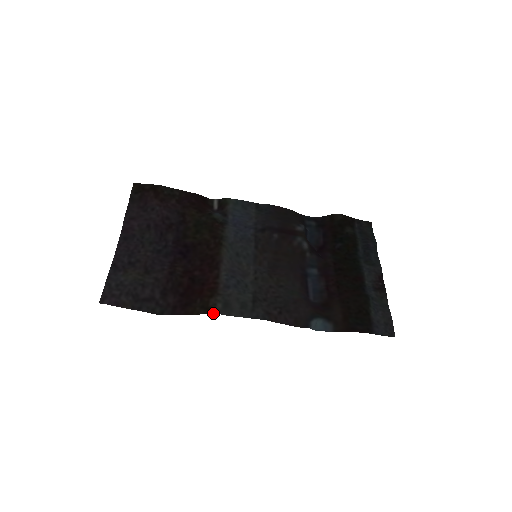
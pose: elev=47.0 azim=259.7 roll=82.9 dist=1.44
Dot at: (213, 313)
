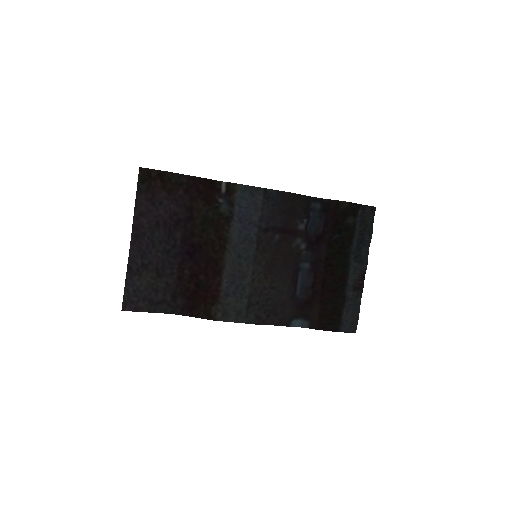
Dot at: (214, 320)
